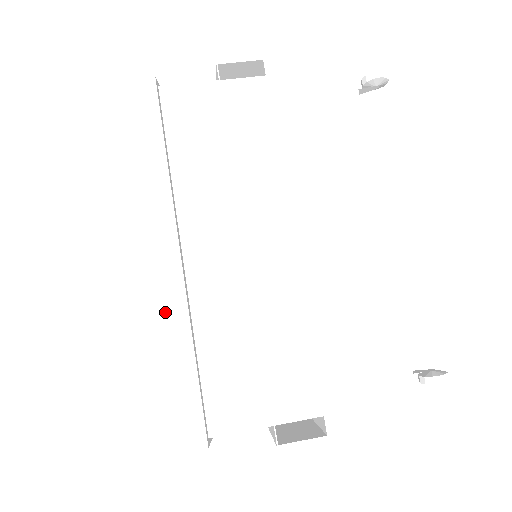
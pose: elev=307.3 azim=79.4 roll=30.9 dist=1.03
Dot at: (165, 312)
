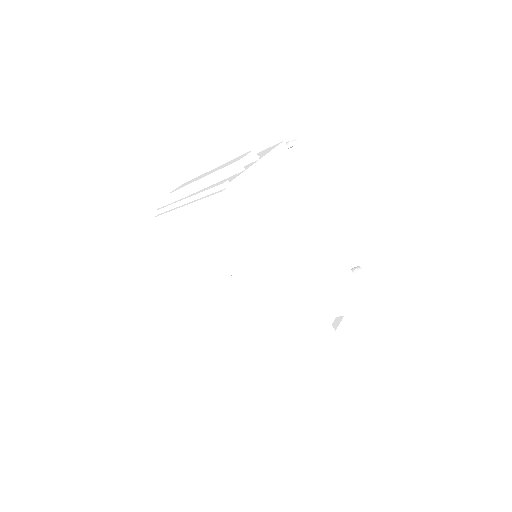
Dot at: (287, 300)
